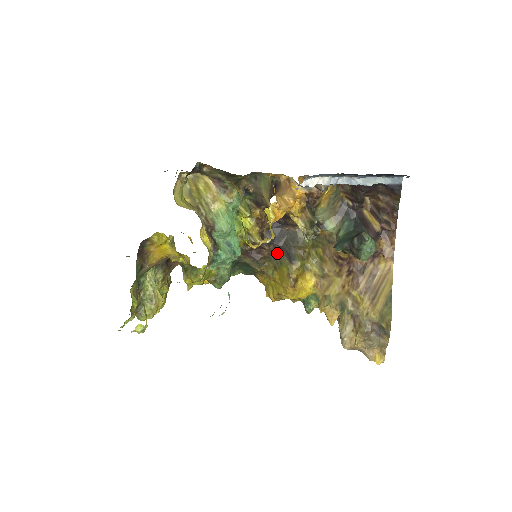
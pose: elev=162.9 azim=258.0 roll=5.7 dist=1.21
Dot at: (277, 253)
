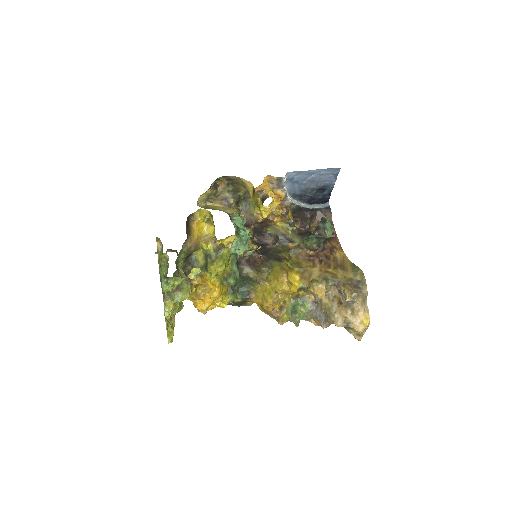
Dot at: (267, 262)
